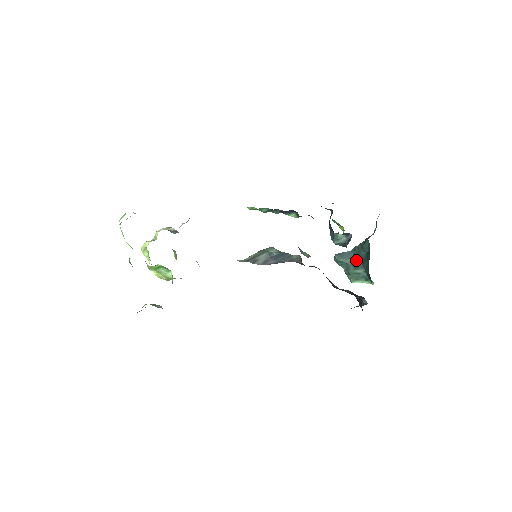
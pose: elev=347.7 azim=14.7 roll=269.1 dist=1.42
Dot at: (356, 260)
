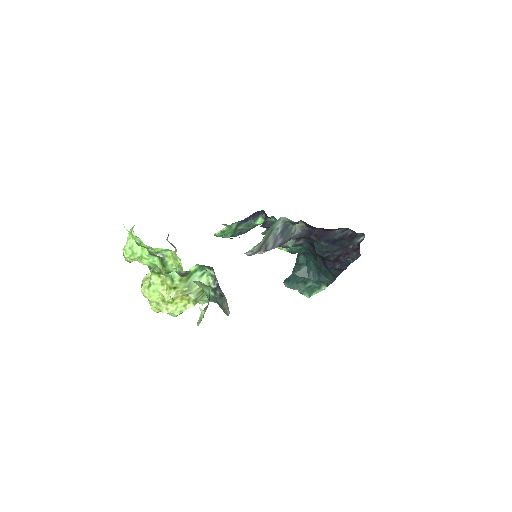
Dot at: (301, 277)
